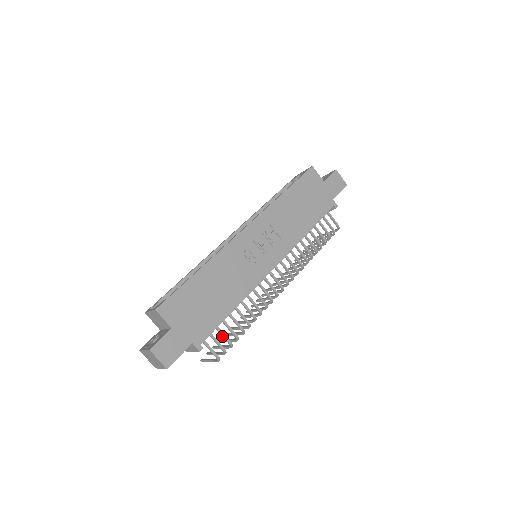
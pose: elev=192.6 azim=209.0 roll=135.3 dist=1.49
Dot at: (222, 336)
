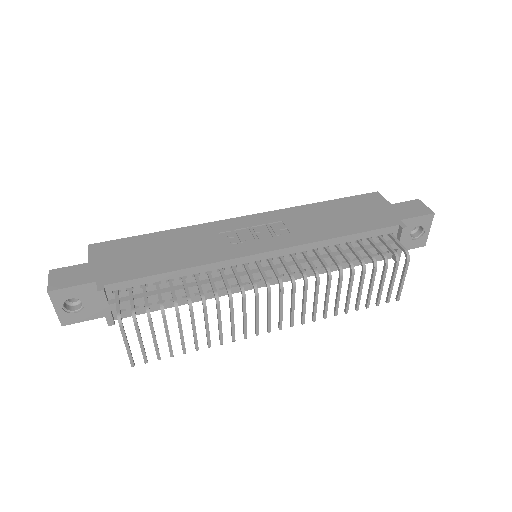
Dot at: (144, 299)
